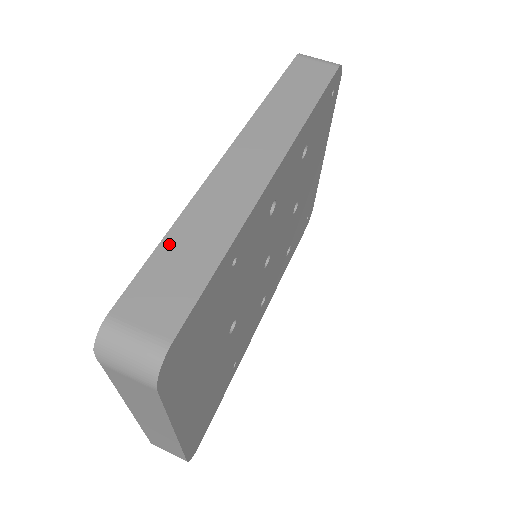
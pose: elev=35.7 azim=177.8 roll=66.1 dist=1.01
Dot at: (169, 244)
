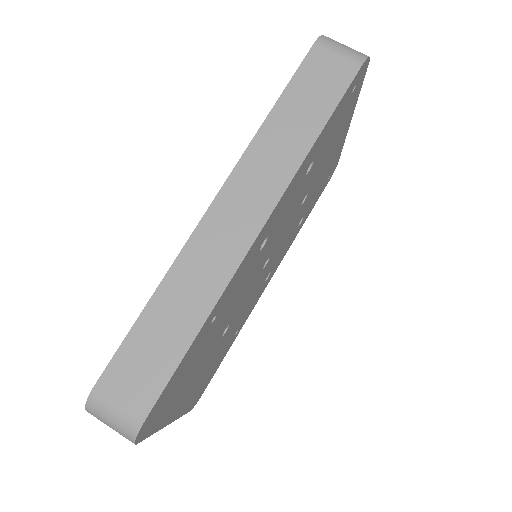
Dot at: (148, 316)
